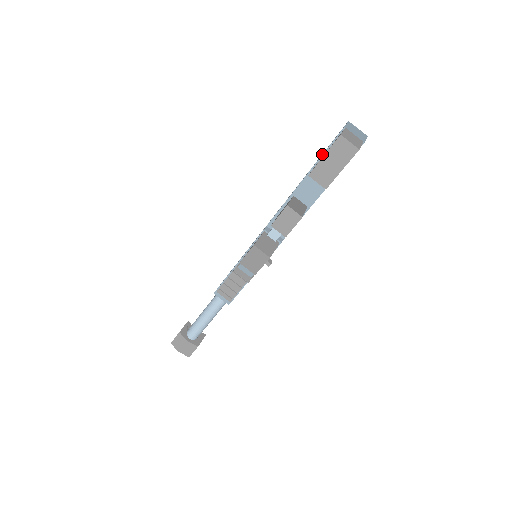
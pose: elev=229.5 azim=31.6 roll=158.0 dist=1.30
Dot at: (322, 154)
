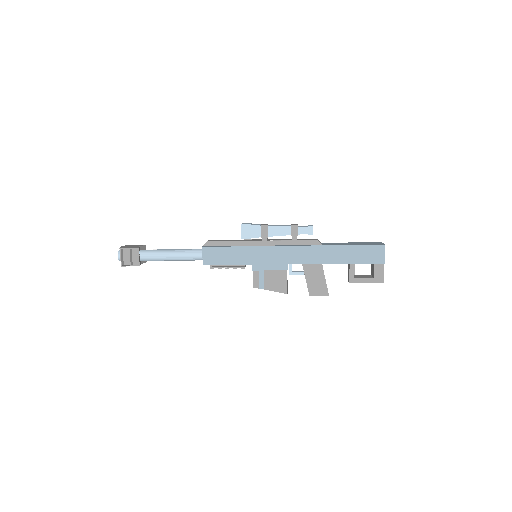
Dot at: occluded
